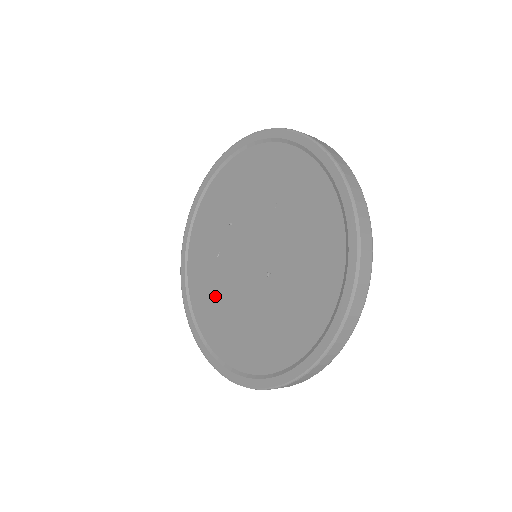
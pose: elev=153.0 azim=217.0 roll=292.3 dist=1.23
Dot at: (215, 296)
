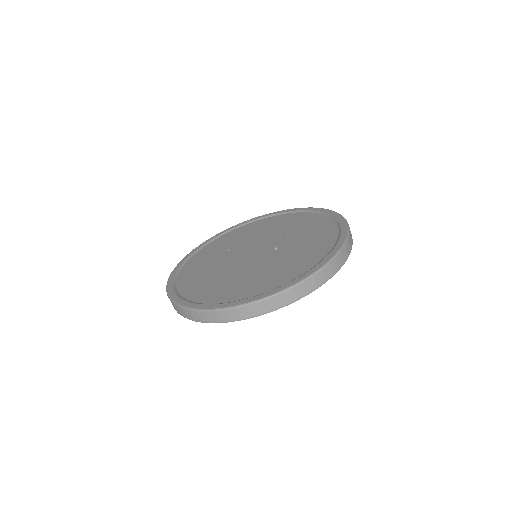
Dot at: (217, 281)
